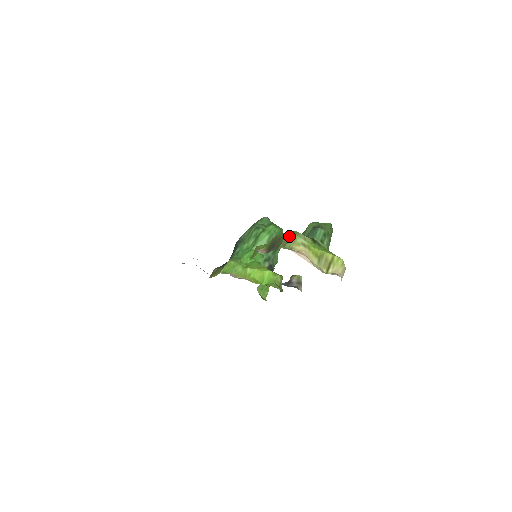
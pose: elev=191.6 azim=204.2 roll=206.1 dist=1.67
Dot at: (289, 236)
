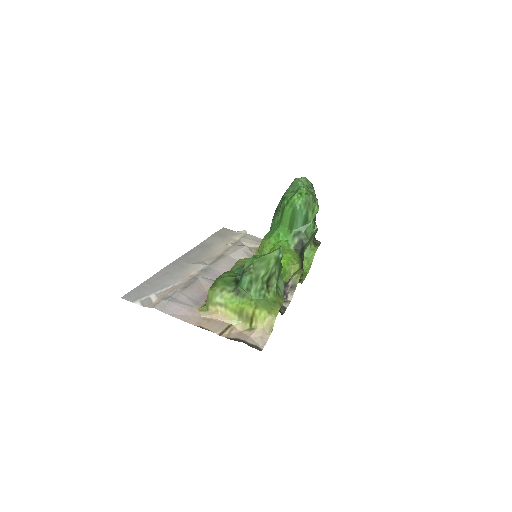
Dot at: (207, 295)
